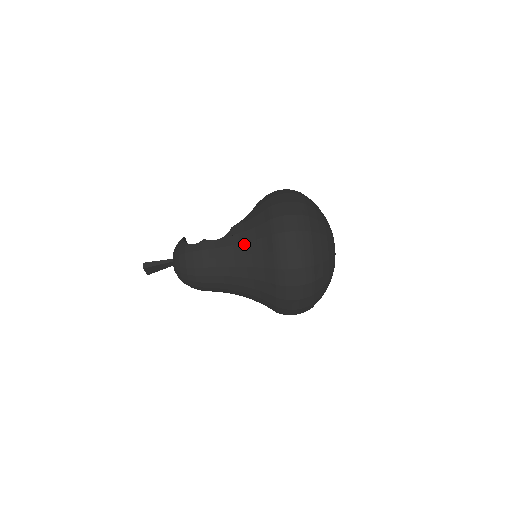
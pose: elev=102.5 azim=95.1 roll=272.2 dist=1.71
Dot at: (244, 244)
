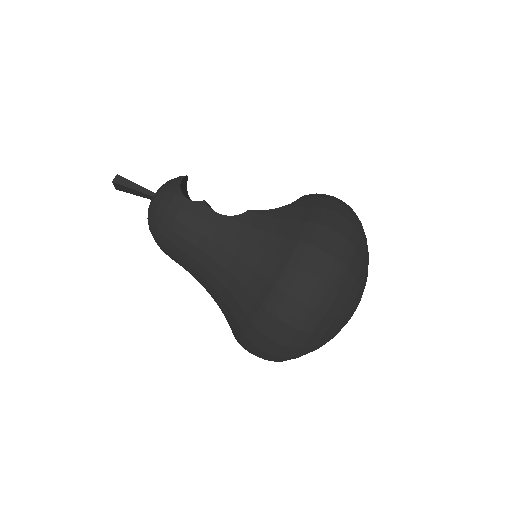
Dot at: (247, 245)
